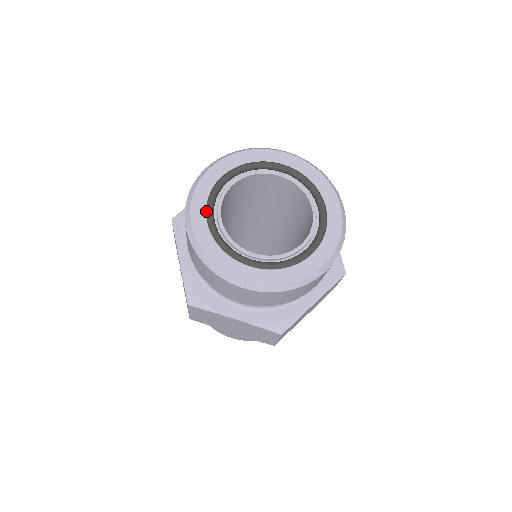
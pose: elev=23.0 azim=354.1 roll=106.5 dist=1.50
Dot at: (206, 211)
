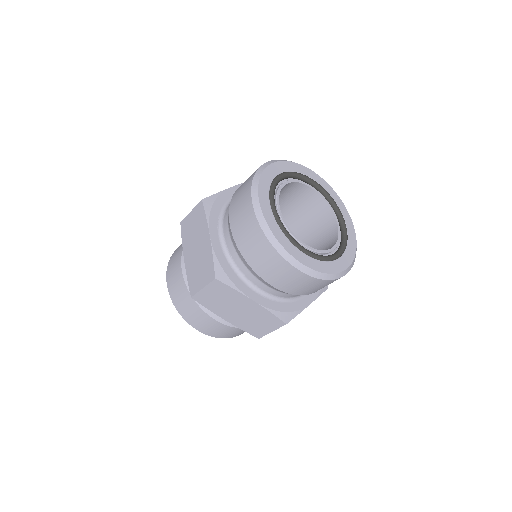
Dot at: (288, 171)
